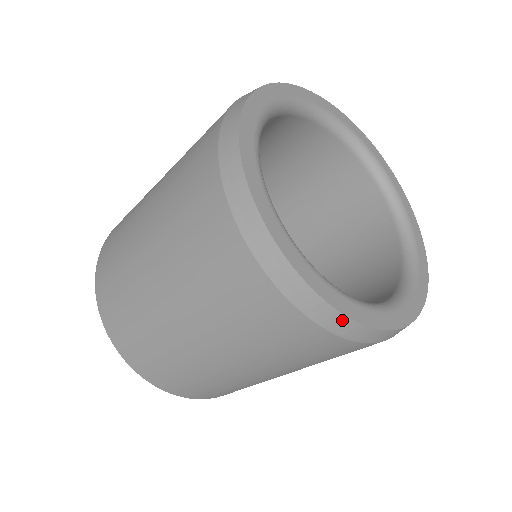
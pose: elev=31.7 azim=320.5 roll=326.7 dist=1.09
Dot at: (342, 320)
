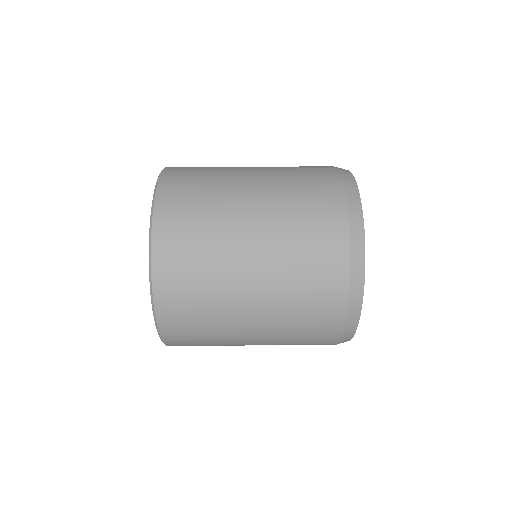
Dot at: occluded
